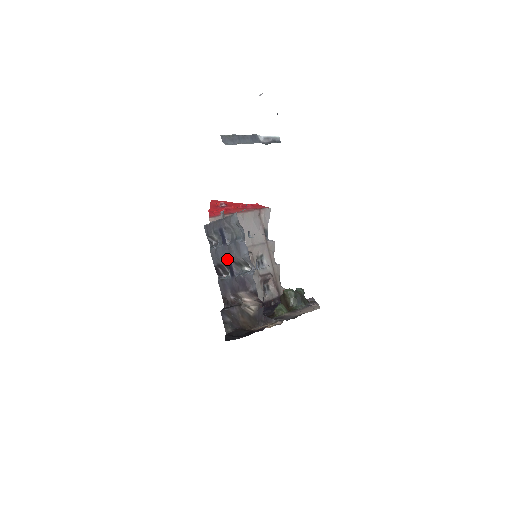
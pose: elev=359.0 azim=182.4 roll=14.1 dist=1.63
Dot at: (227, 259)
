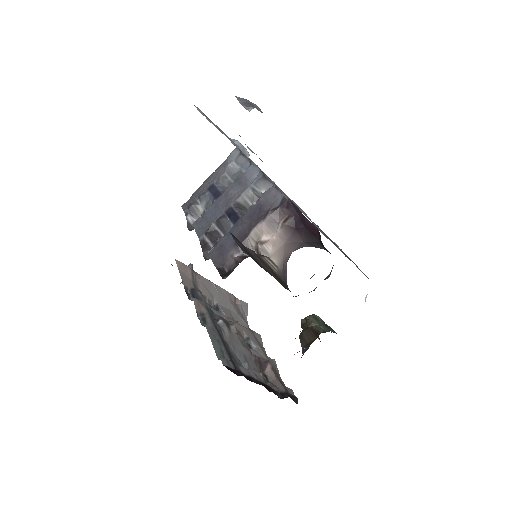
Dot at: (224, 210)
